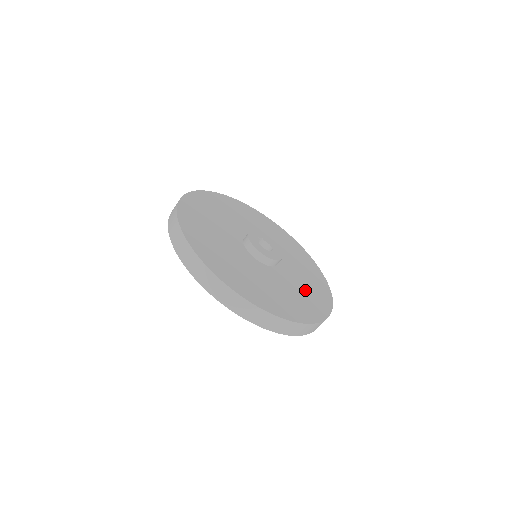
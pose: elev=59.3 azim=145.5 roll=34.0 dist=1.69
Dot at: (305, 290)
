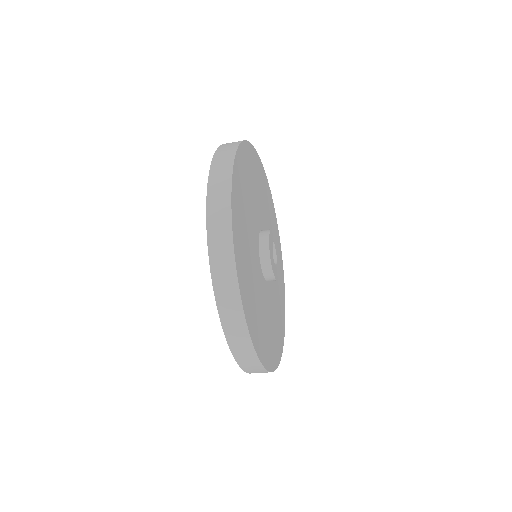
Dot at: (276, 318)
